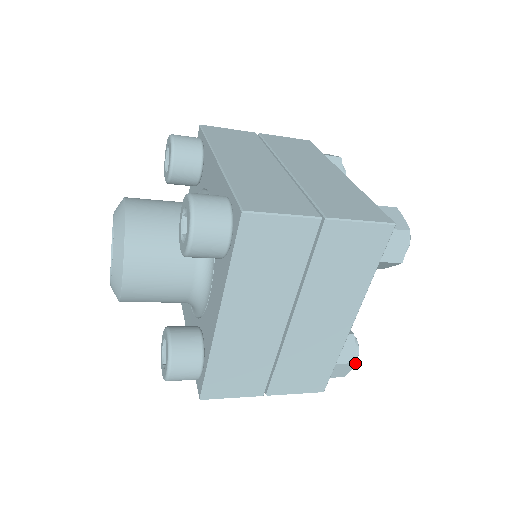
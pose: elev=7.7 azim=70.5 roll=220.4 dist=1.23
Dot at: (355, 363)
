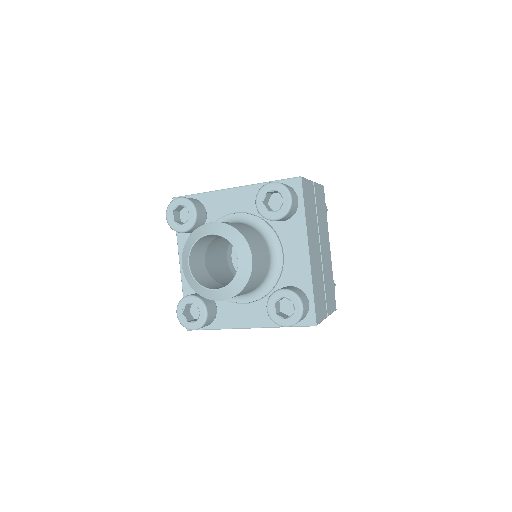
Dot at: (335, 285)
